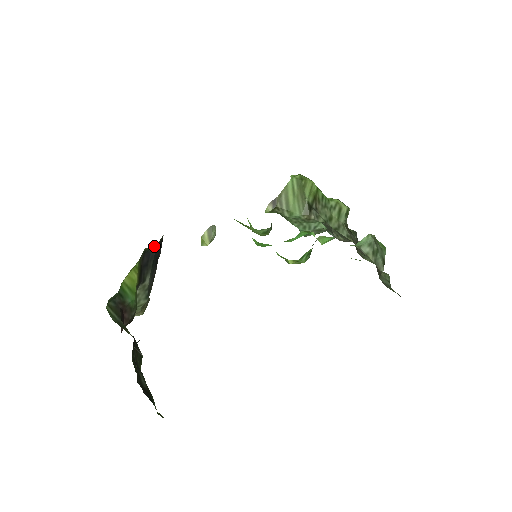
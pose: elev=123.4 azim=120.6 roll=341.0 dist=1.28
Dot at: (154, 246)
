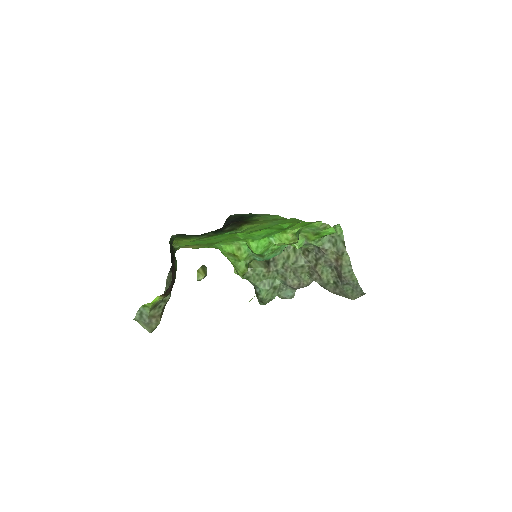
Dot at: (174, 251)
